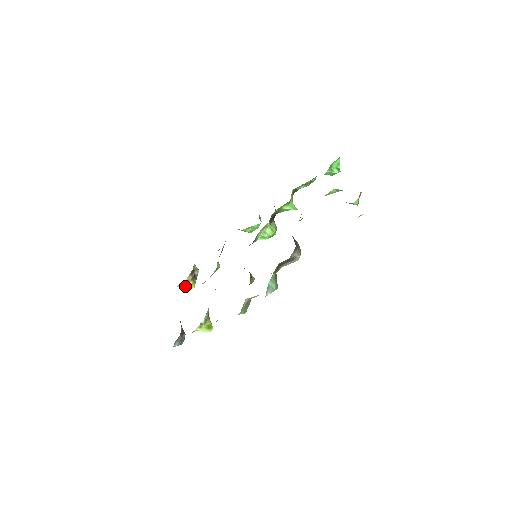
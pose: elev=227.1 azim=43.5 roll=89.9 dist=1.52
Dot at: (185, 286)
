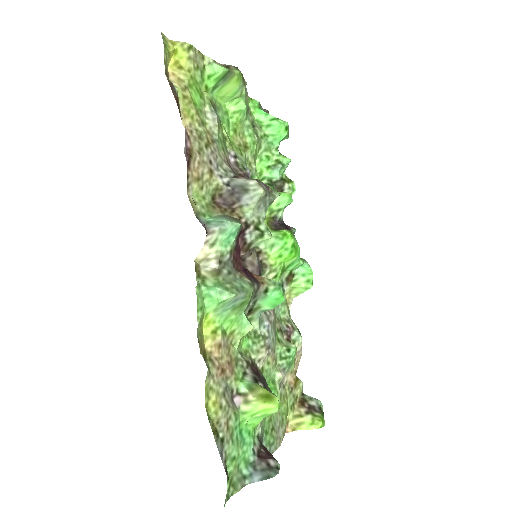
Dot at: (303, 428)
